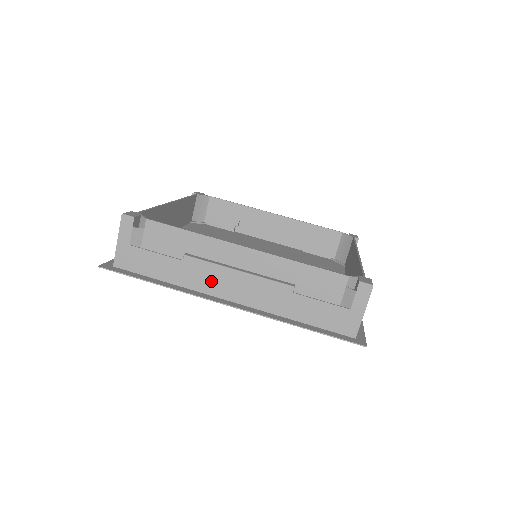
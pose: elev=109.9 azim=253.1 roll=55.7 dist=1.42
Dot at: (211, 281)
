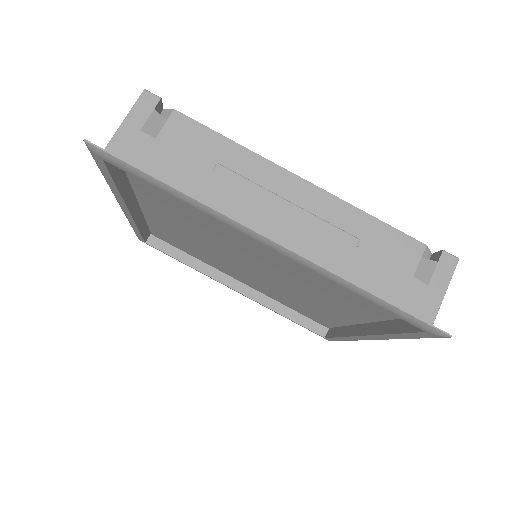
Dot at: (247, 207)
